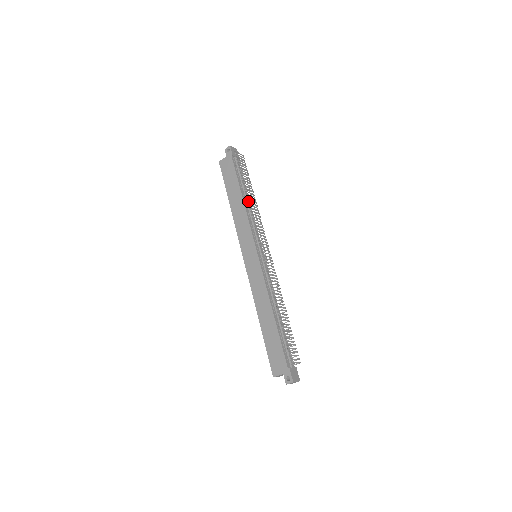
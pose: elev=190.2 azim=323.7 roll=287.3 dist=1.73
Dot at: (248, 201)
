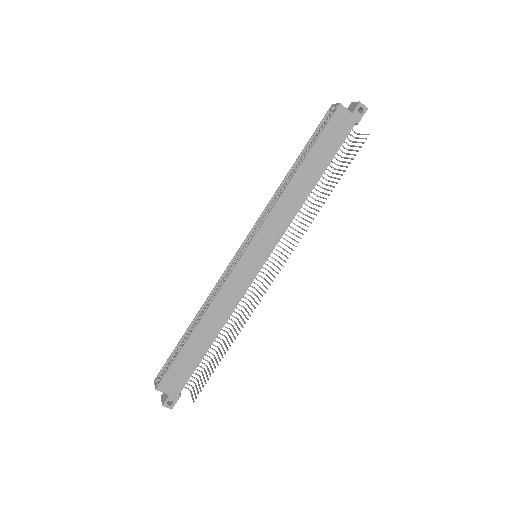
Dot at: occluded
